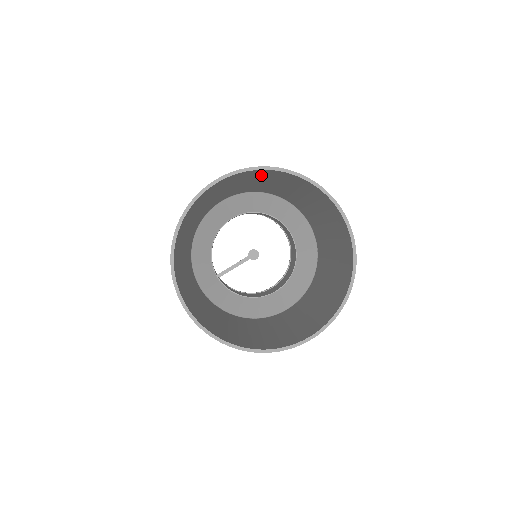
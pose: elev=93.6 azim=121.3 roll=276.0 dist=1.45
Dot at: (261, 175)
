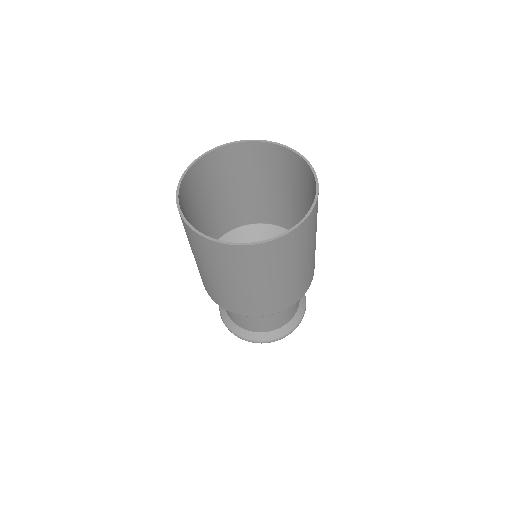
Dot at: (269, 161)
